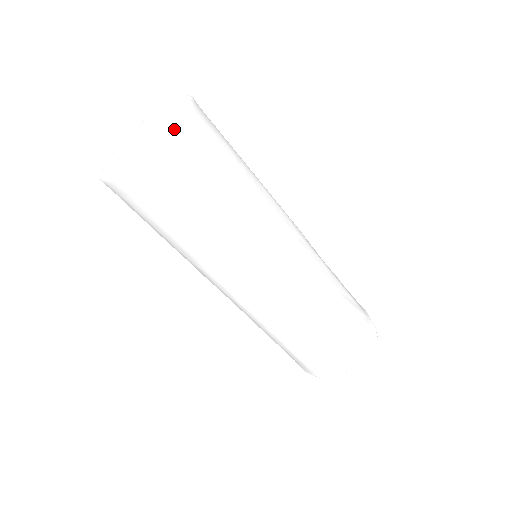
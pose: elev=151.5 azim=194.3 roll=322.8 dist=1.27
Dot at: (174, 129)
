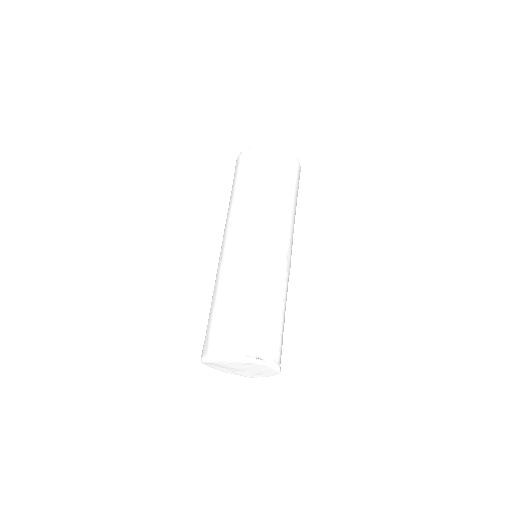
Dot at: (268, 146)
